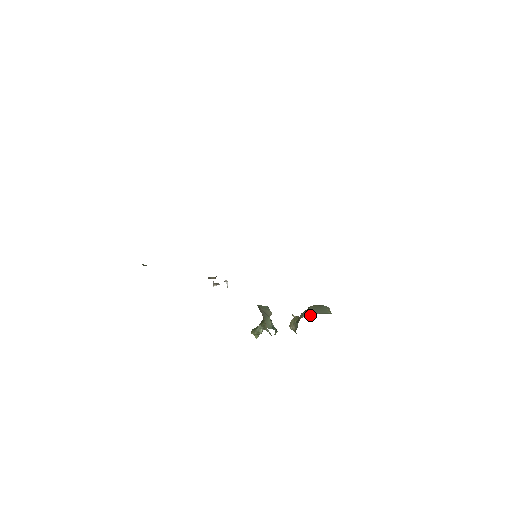
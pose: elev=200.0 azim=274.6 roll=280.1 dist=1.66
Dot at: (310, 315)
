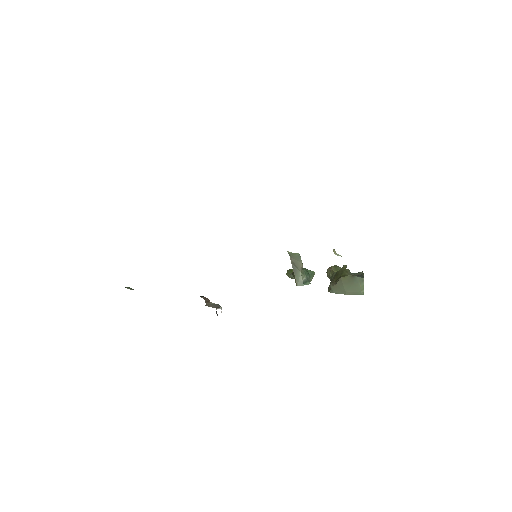
Dot at: (338, 293)
